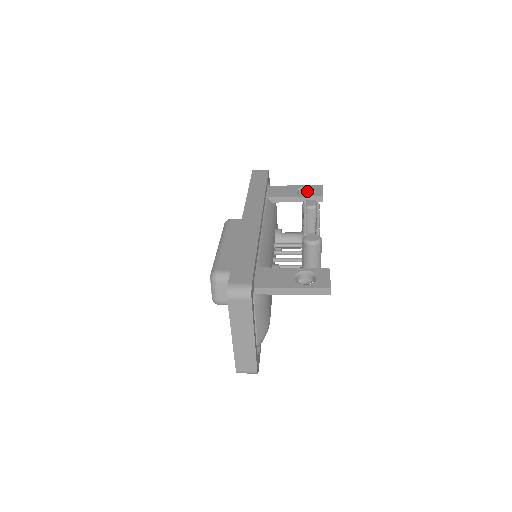
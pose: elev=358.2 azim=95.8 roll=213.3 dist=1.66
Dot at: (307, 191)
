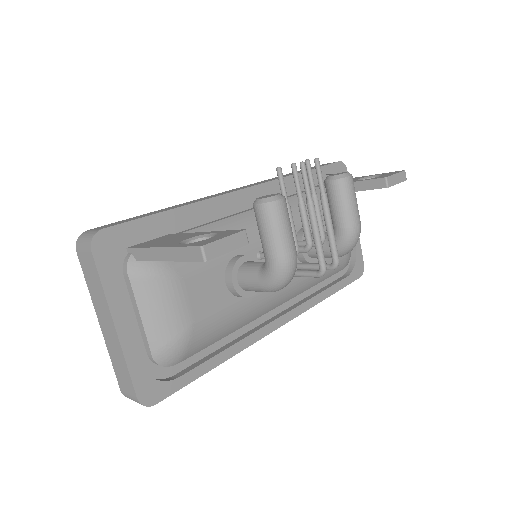
Dot at: occluded
